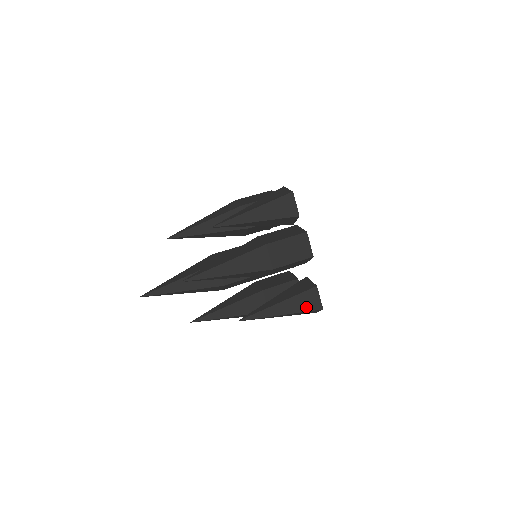
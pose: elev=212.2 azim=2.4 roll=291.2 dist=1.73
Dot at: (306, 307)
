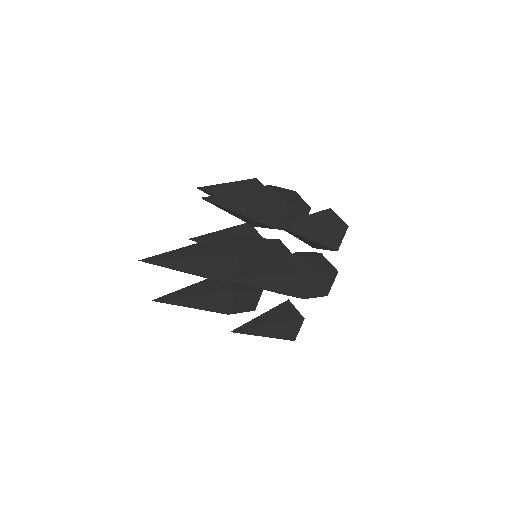
Dot at: (286, 335)
